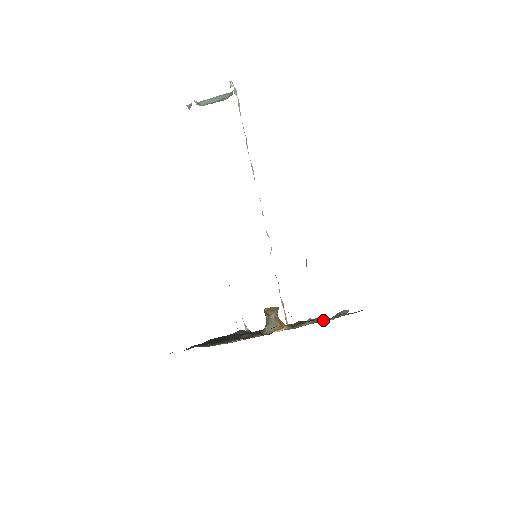
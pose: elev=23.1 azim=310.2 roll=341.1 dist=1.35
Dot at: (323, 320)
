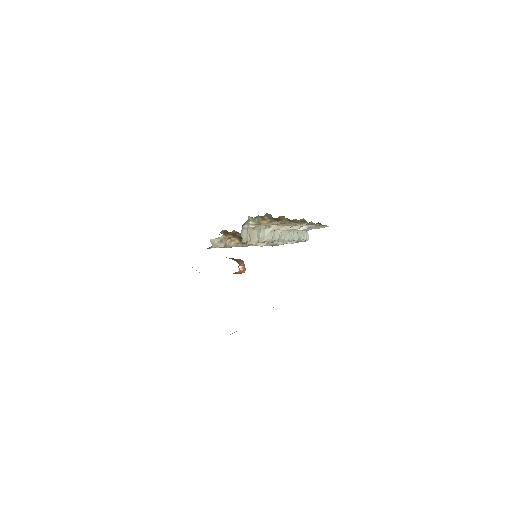
Dot at: occluded
